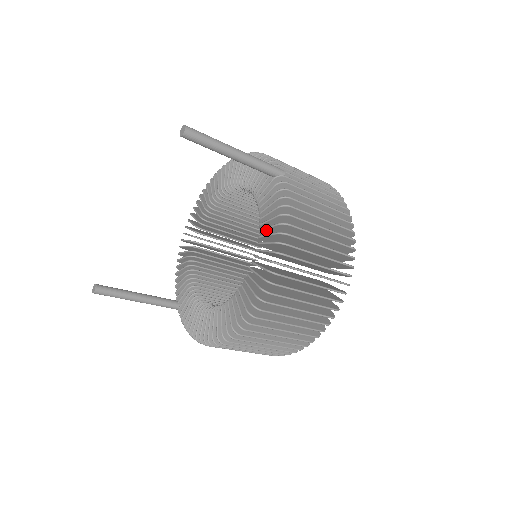
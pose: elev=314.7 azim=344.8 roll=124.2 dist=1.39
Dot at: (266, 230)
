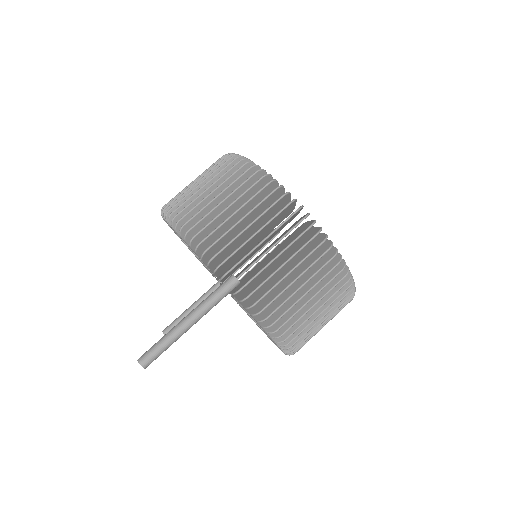
Dot at: occluded
